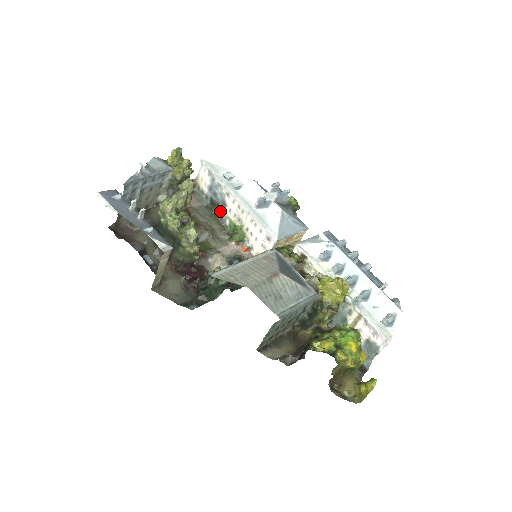
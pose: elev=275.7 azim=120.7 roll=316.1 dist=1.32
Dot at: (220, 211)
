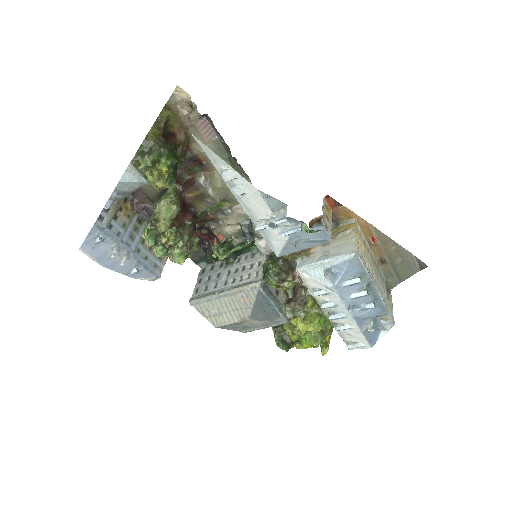
Dot at: occluded
